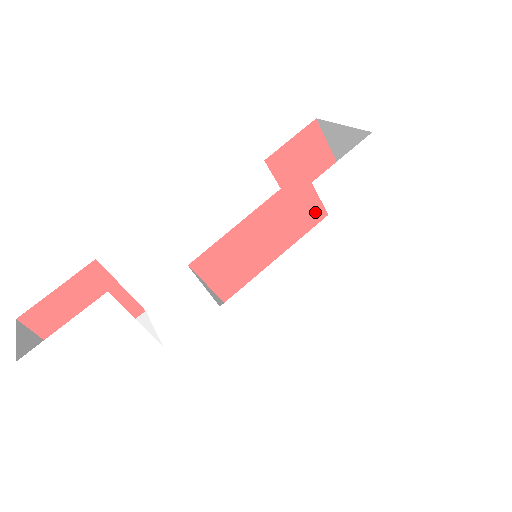
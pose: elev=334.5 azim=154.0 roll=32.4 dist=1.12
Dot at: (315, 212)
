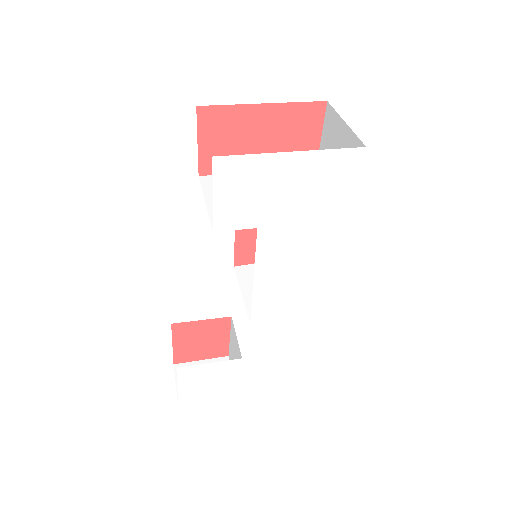
Dot at: (289, 151)
